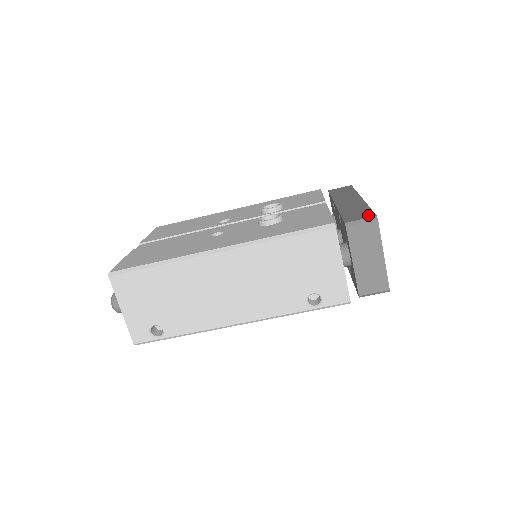
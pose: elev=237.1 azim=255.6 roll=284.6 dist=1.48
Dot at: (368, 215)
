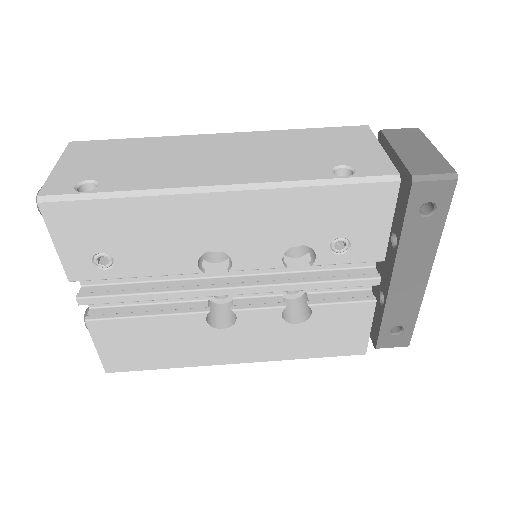
Dot at: occluded
